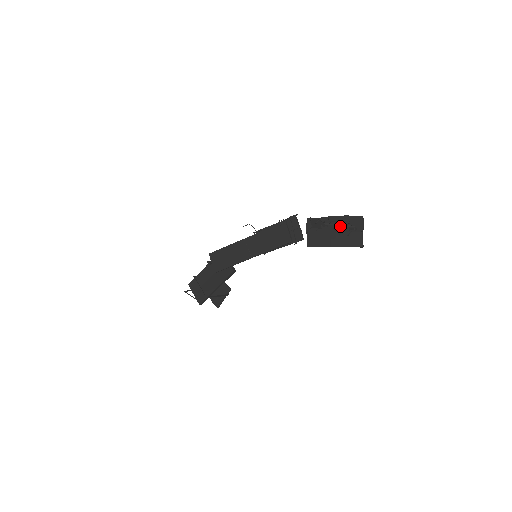
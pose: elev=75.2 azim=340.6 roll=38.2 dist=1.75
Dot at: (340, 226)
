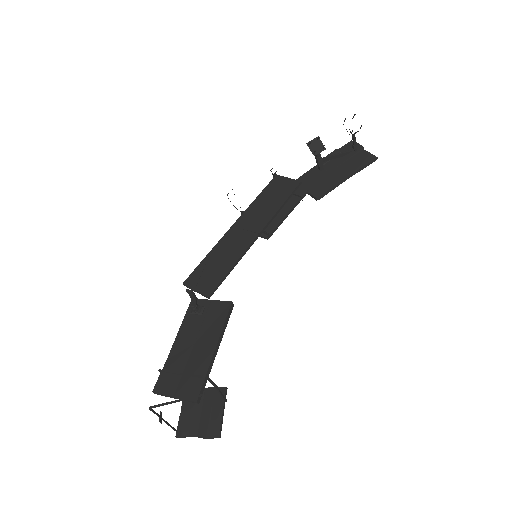
Dot at: (337, 160)
